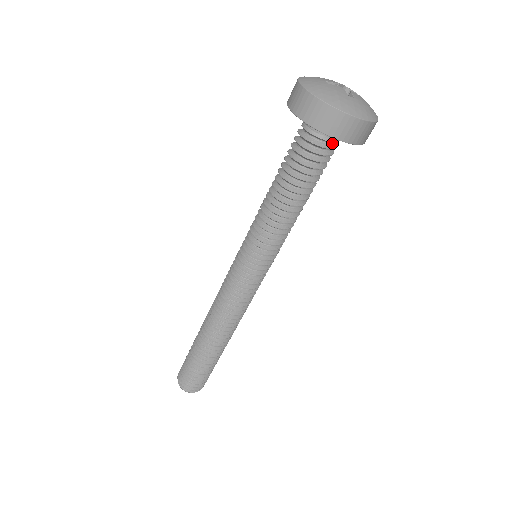
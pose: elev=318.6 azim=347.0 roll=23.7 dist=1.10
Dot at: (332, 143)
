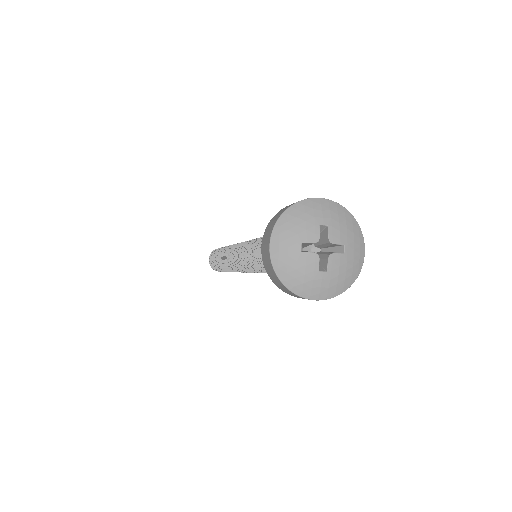
Dot at: occluded
